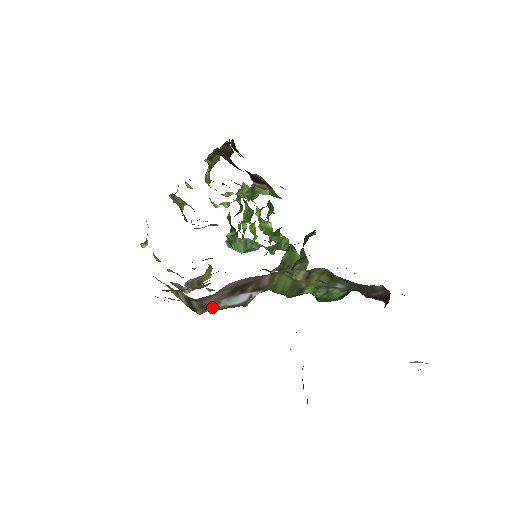
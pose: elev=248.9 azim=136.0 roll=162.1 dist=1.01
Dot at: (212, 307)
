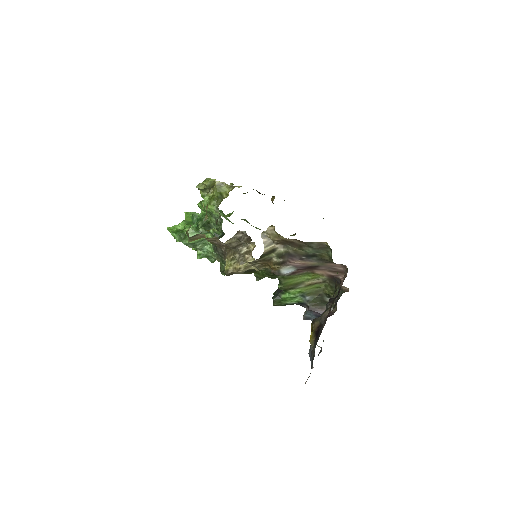
Dot at: (275, 264)
